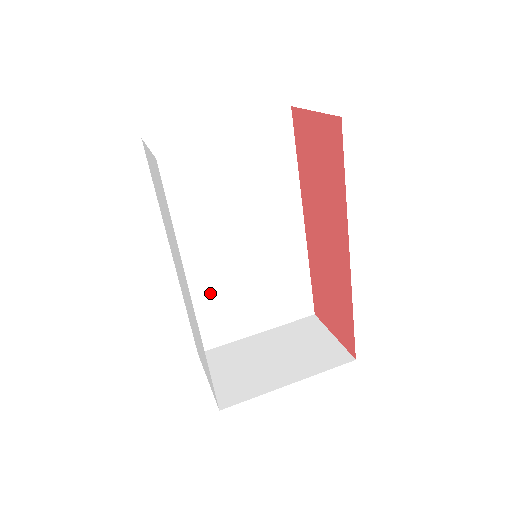
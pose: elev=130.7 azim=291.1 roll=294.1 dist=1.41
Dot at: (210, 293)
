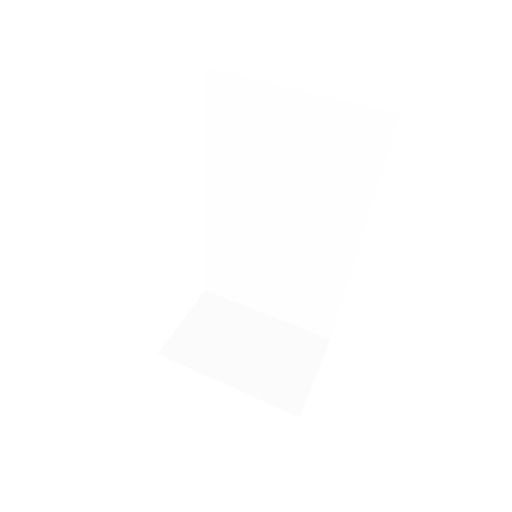
Dot at: (231, 251)
